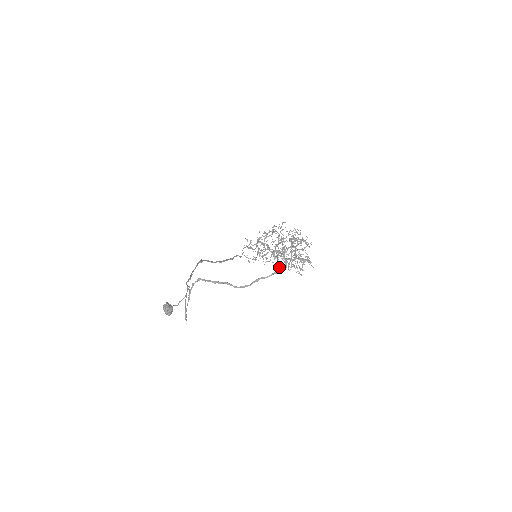
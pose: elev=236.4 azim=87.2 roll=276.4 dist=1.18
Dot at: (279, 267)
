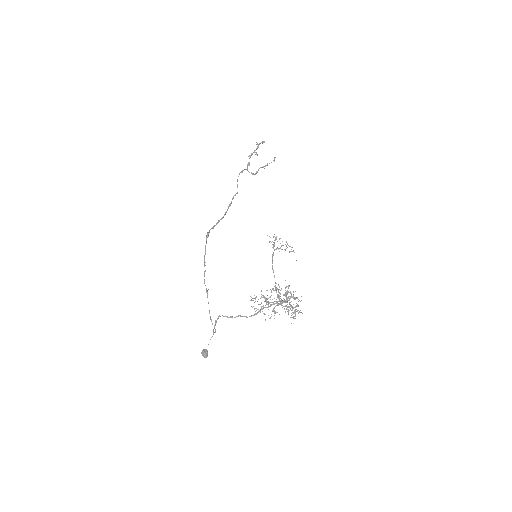
Dot at: (277, 295)
